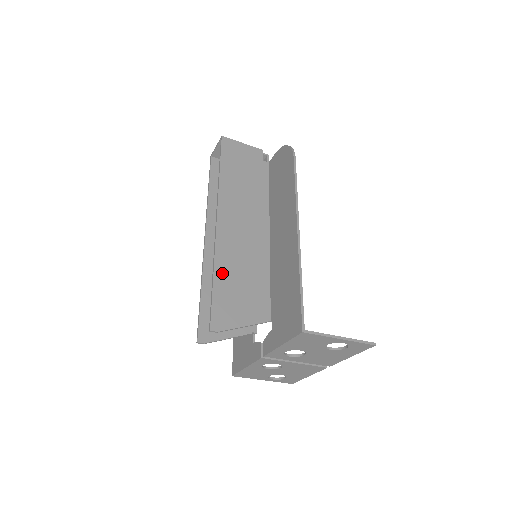
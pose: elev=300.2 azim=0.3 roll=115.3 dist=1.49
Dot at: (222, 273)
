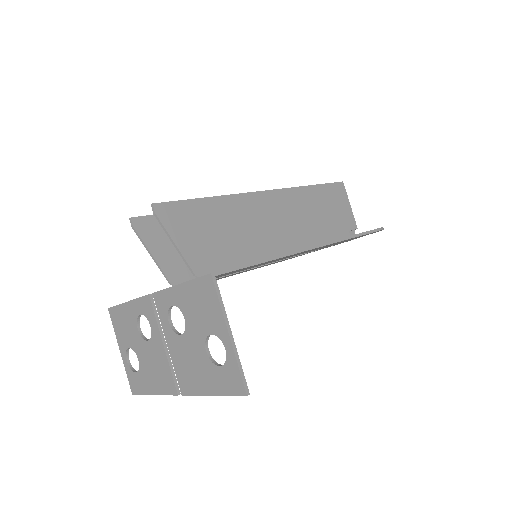
Dot at: (220, 206)
